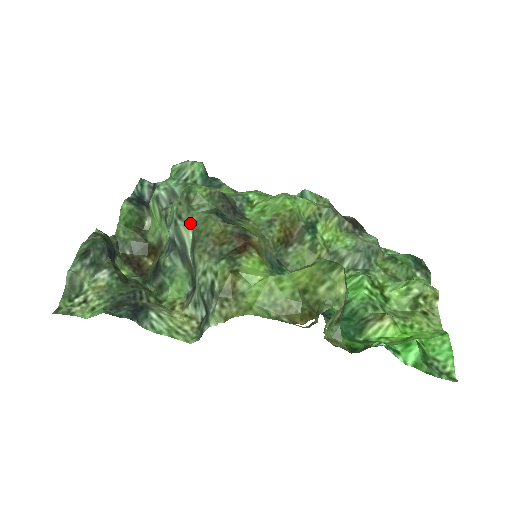
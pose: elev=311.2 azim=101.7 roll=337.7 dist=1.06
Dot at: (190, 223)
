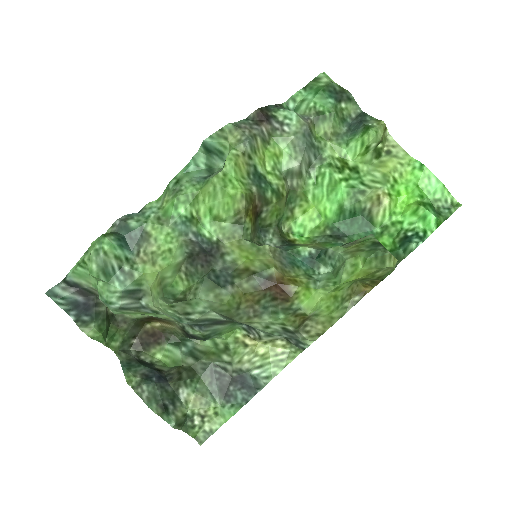
Dot at: (204, 310)
